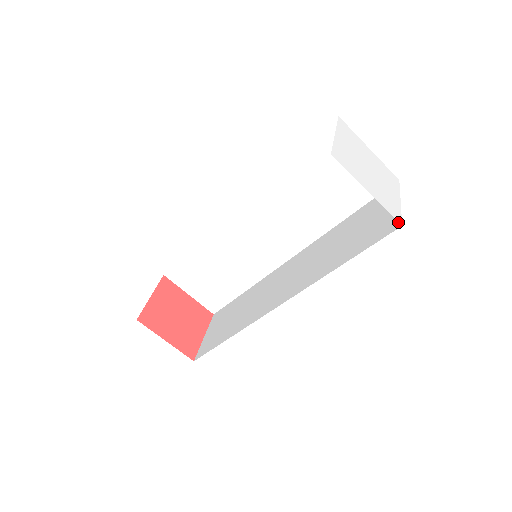
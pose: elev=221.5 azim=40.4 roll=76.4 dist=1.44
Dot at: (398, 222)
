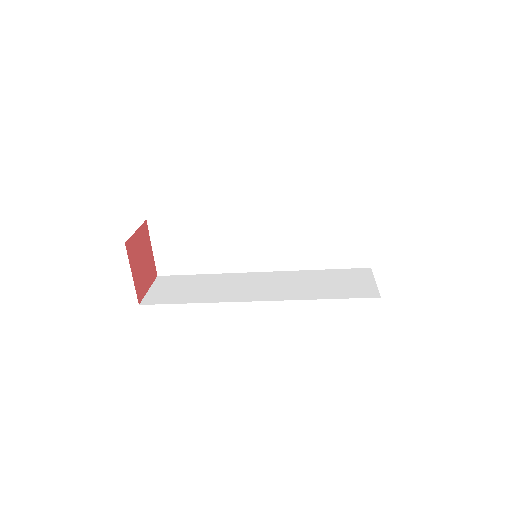
Dot at: (377, 294)
